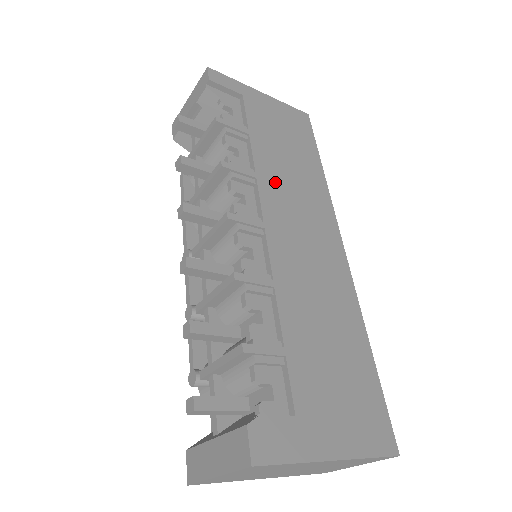
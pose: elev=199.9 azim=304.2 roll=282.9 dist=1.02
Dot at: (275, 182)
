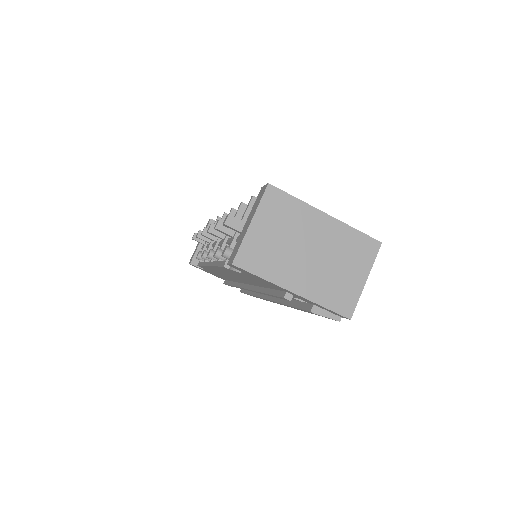
Dot at: occluded
